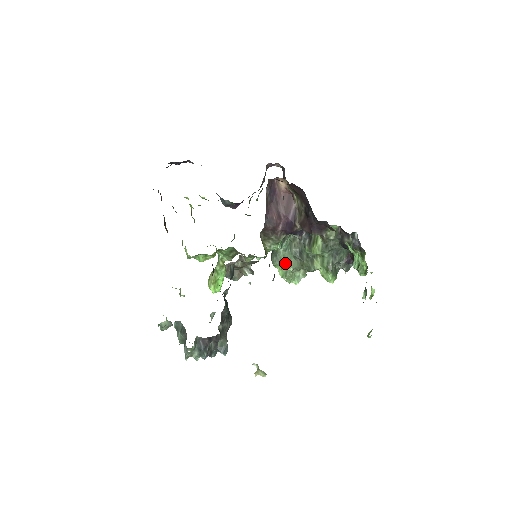
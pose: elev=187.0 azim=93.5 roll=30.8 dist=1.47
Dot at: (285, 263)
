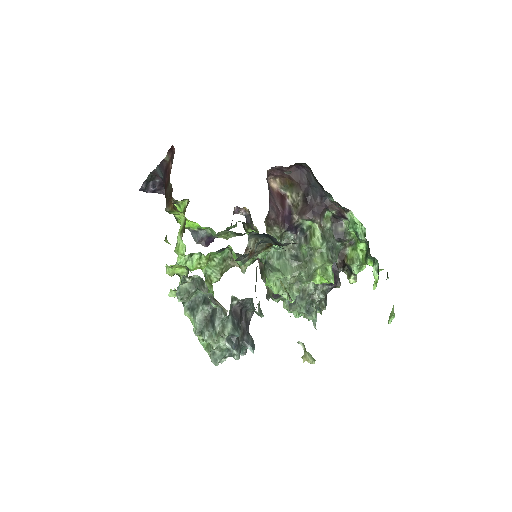
Dot at: (281, 271)
